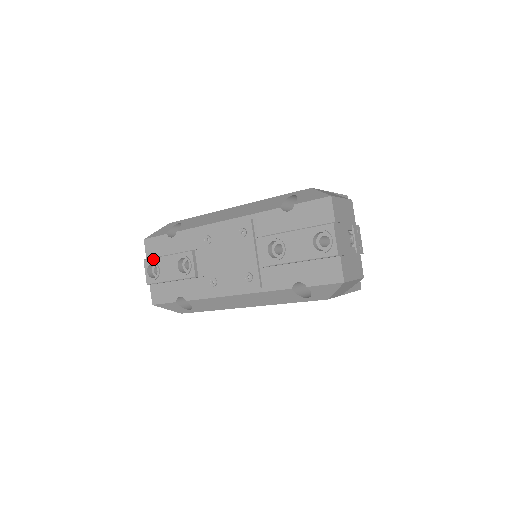
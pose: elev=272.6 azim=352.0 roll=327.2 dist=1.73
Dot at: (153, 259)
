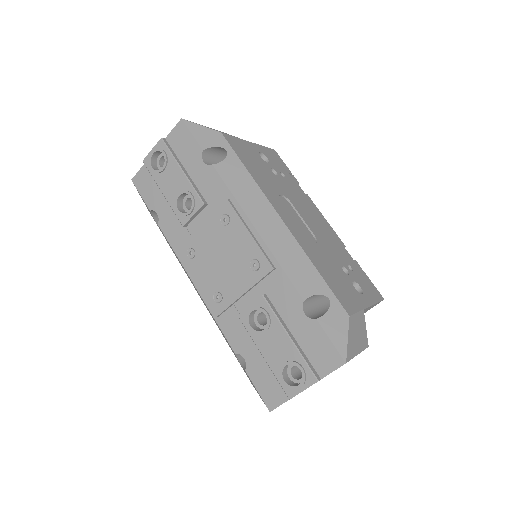
Dot at: (169, 152)
